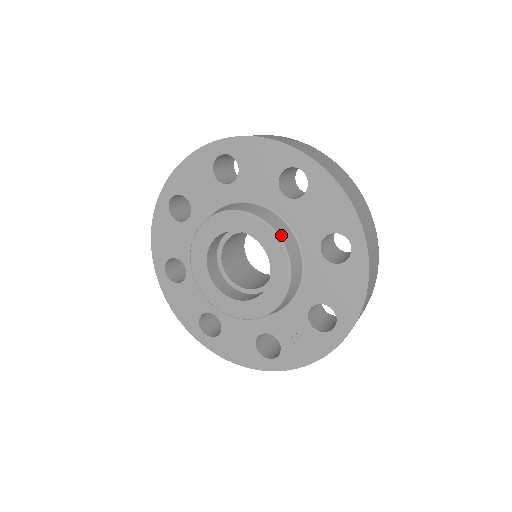
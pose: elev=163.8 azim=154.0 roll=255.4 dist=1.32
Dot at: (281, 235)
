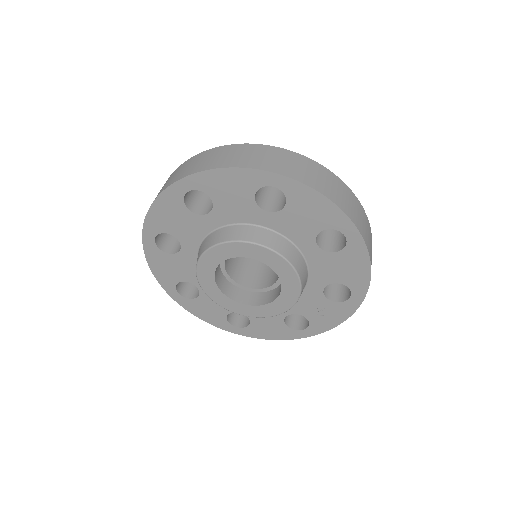
Dot at: (278, 250)
